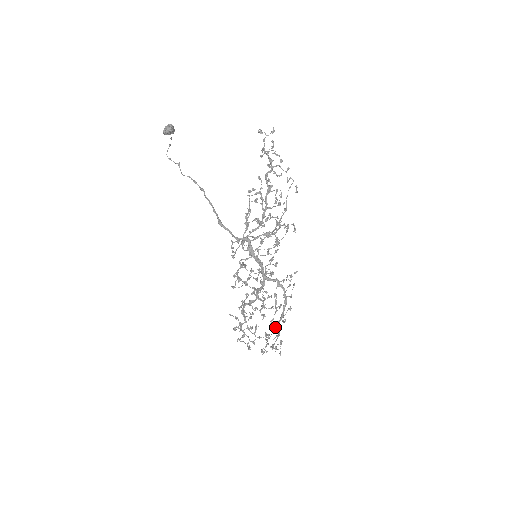
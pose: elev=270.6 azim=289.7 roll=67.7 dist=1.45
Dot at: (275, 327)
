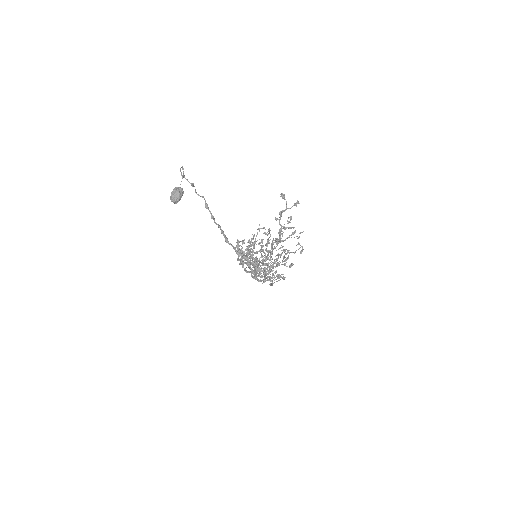
Dot at: (264, 277)
